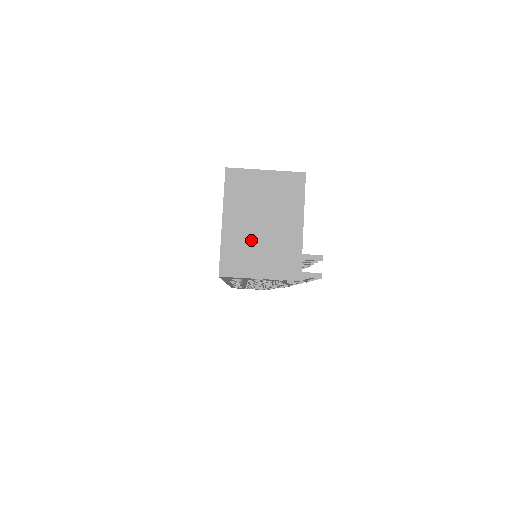
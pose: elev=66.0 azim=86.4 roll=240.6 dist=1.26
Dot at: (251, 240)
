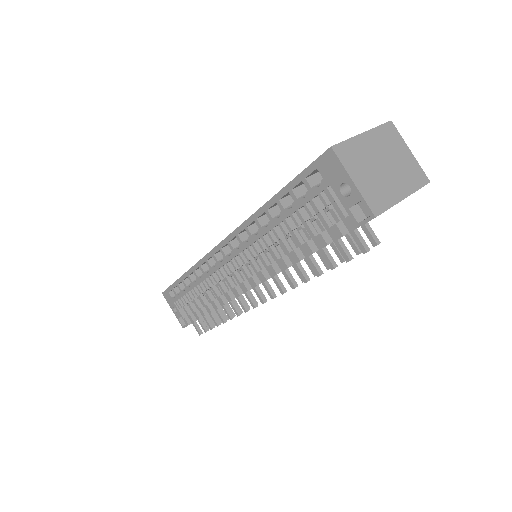
Dot at: (369, 161)
